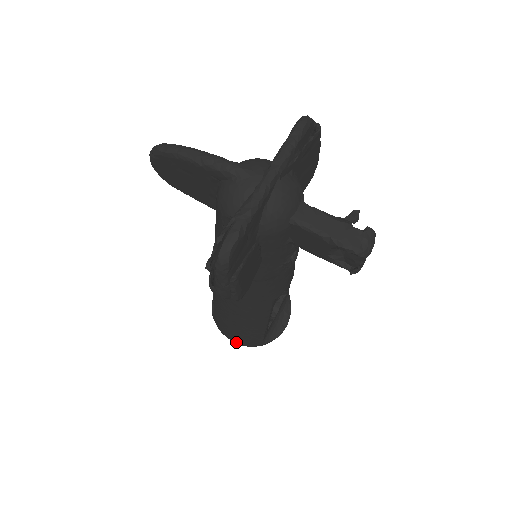
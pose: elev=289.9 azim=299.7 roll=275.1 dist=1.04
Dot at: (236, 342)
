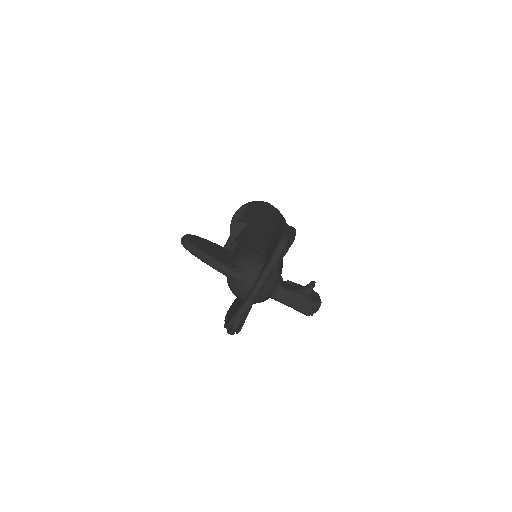
Dot at: occluded
